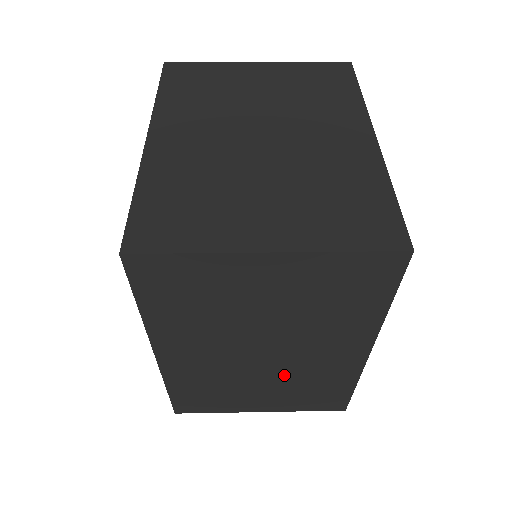
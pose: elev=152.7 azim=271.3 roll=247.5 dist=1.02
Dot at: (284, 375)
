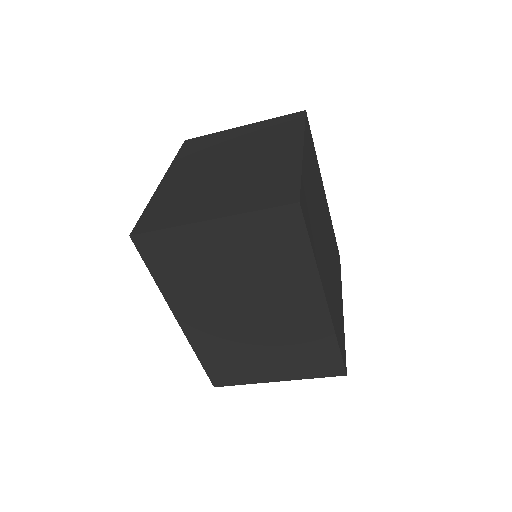
Dot at: (275, 335)
